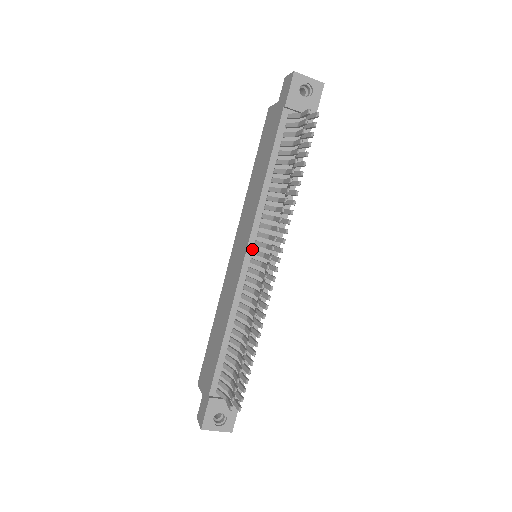
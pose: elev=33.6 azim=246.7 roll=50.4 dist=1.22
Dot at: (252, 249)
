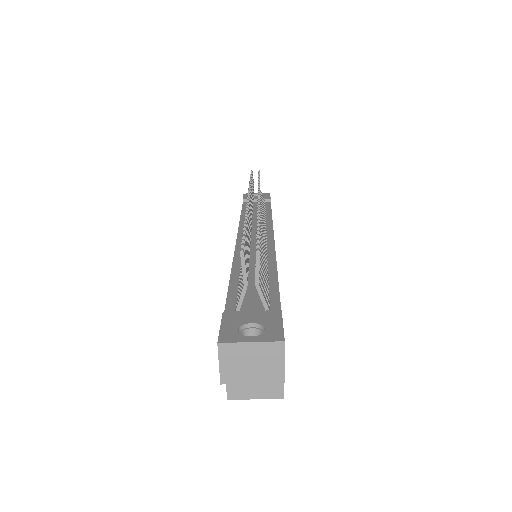
Dot at: occluded
